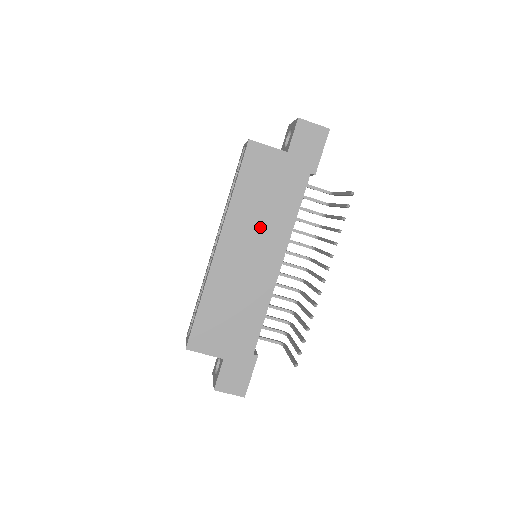
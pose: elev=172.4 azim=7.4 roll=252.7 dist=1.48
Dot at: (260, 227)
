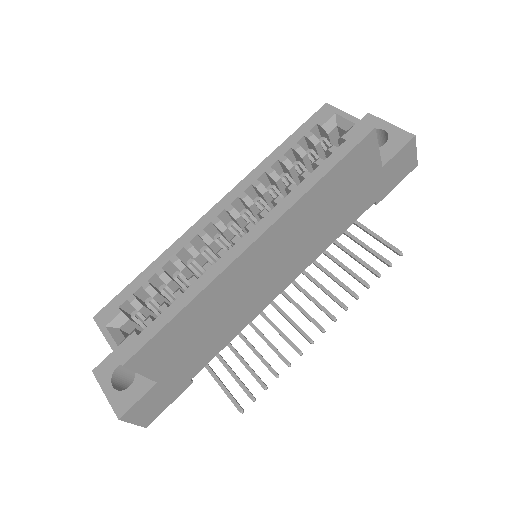
Dot at: (304, 238)
